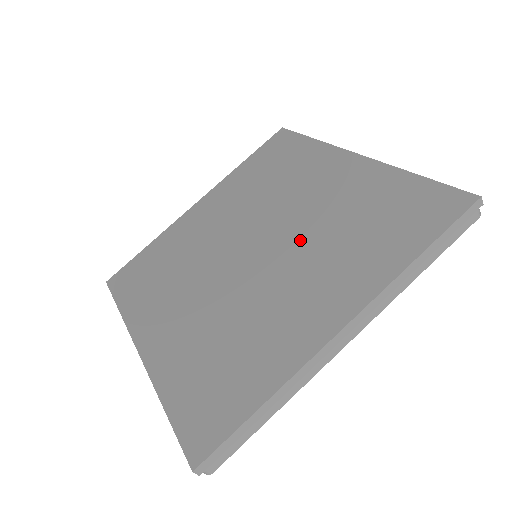
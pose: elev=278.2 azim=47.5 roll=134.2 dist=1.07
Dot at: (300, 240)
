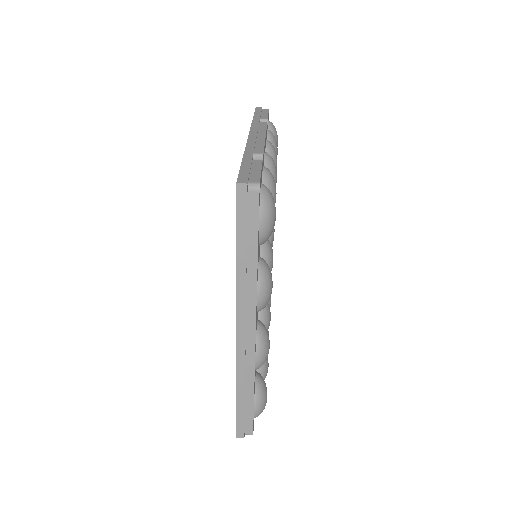
Dot at: occluded
